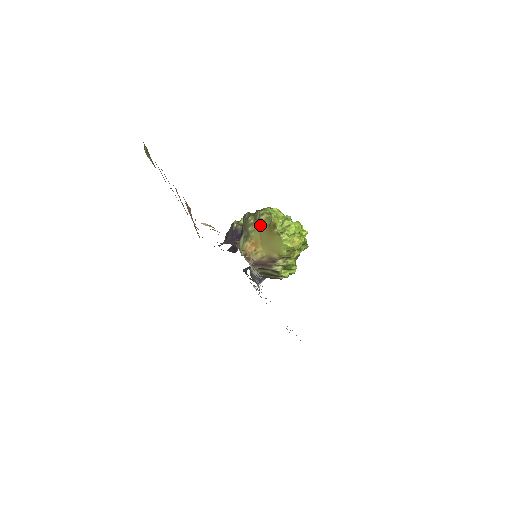
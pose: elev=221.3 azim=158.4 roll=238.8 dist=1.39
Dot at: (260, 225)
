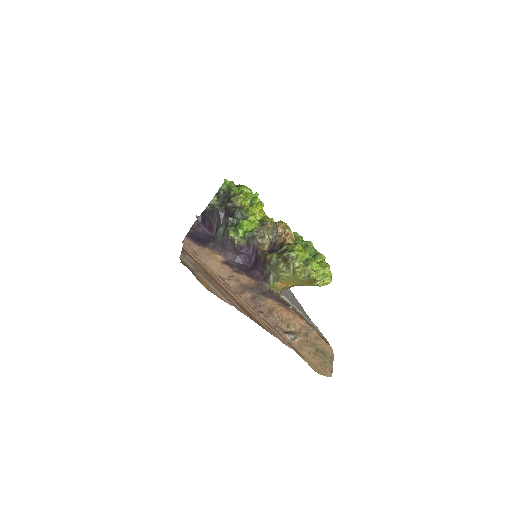
Dot at: (297, 276)
